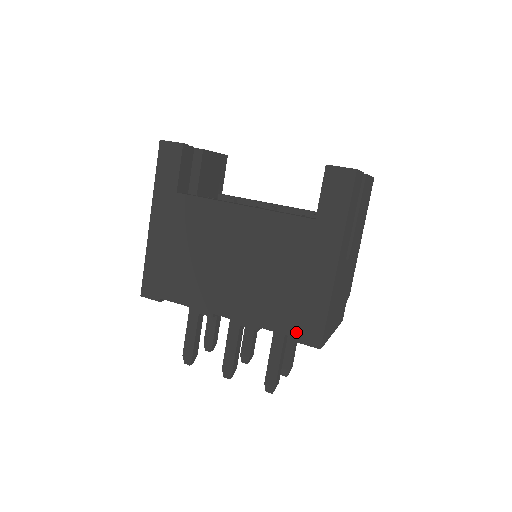
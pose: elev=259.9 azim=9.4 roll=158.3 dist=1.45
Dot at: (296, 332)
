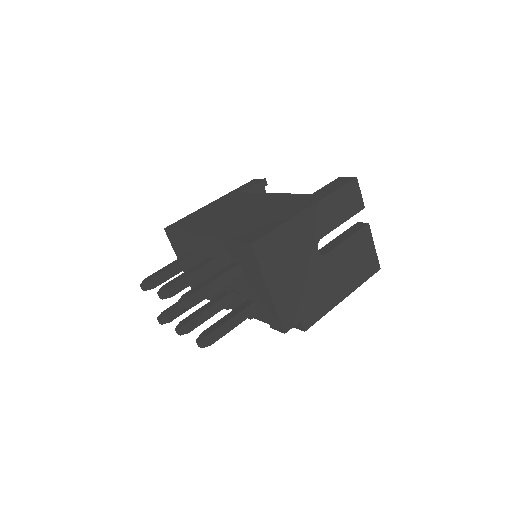
Dot at: (243, 237)
